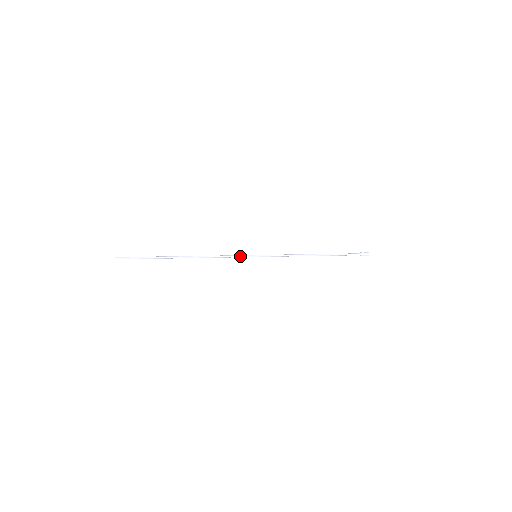
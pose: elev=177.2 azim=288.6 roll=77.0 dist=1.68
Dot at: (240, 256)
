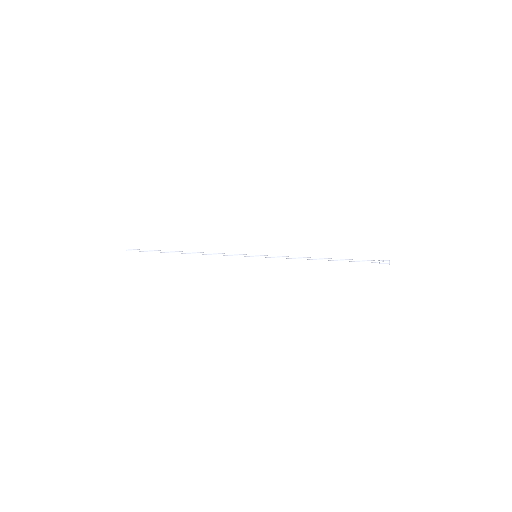
Dot at: (239, 255)
